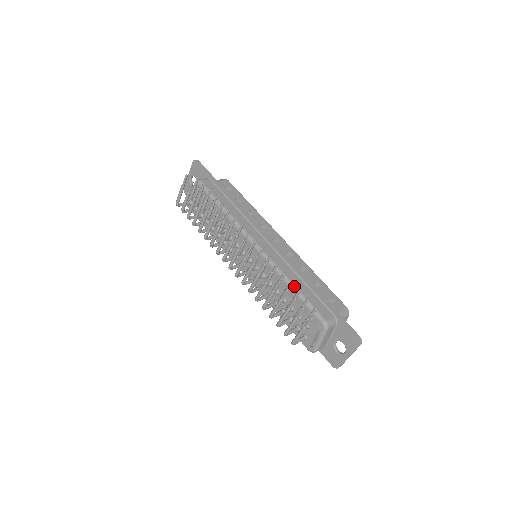
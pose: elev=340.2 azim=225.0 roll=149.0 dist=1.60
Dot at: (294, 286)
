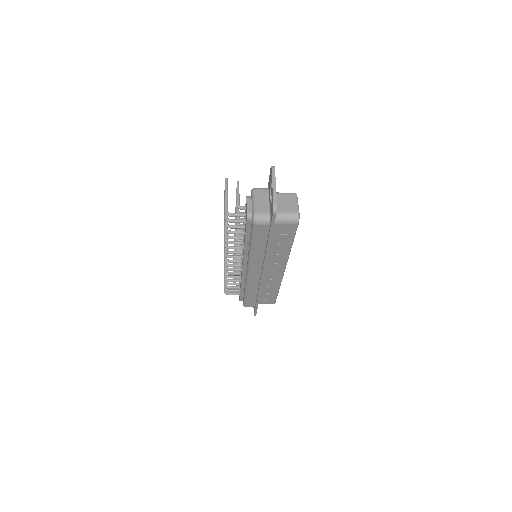
Dot at: occluded
